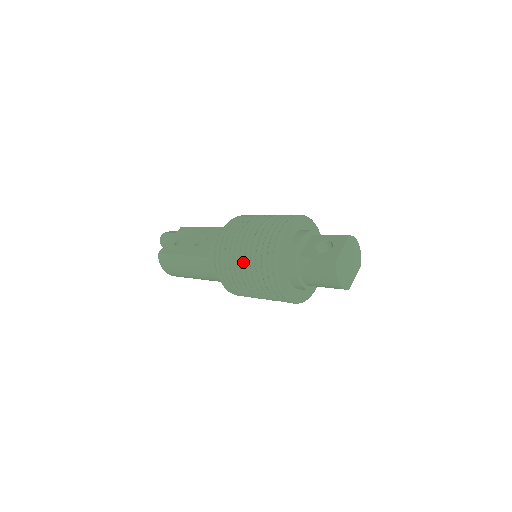
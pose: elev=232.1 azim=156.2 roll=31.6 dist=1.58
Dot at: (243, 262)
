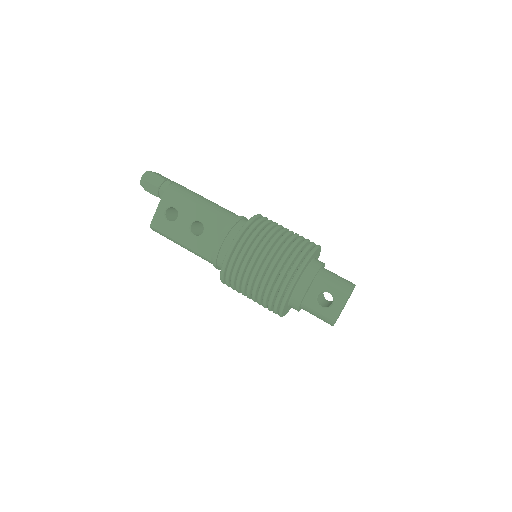
Dot at: (249, 294)
